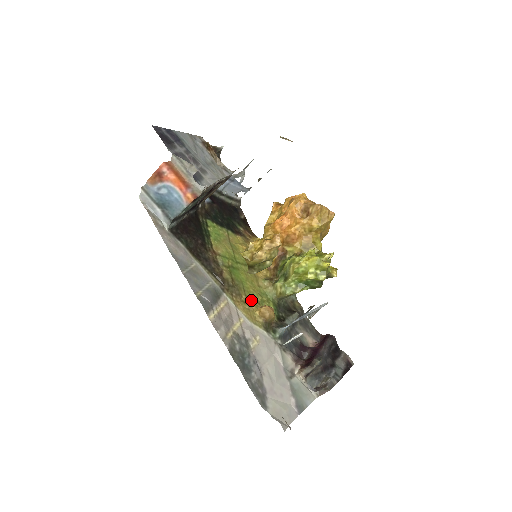
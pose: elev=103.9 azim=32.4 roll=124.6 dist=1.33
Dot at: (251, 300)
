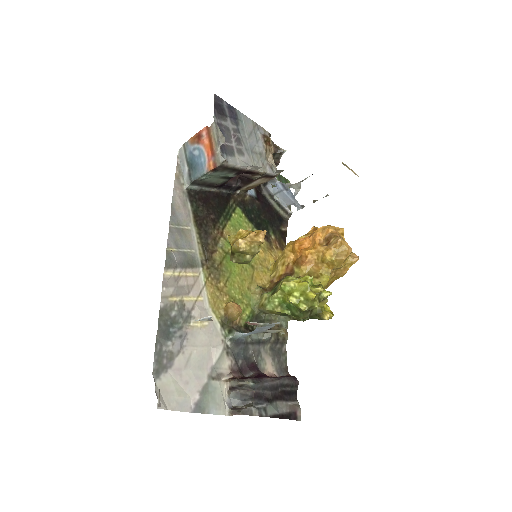
Dot at: (228, 292)
